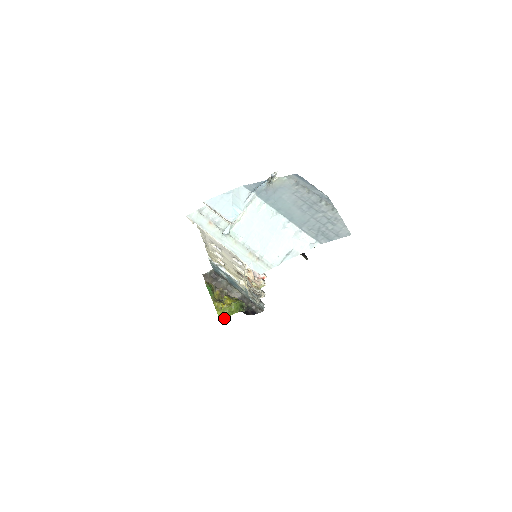
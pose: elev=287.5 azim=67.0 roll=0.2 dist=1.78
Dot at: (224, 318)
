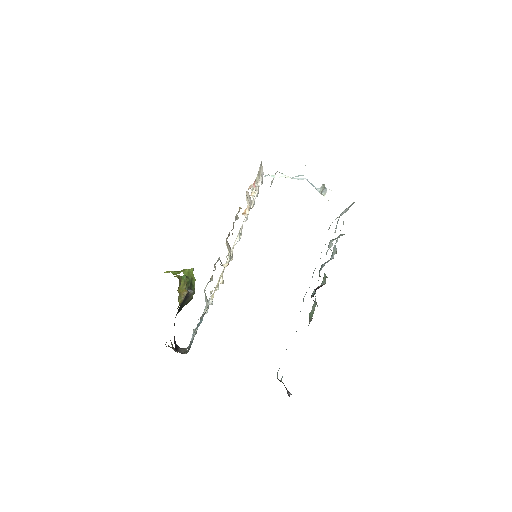
Dot at: occluded
